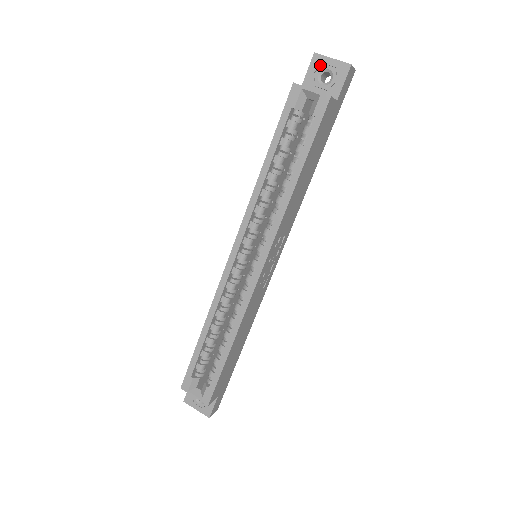
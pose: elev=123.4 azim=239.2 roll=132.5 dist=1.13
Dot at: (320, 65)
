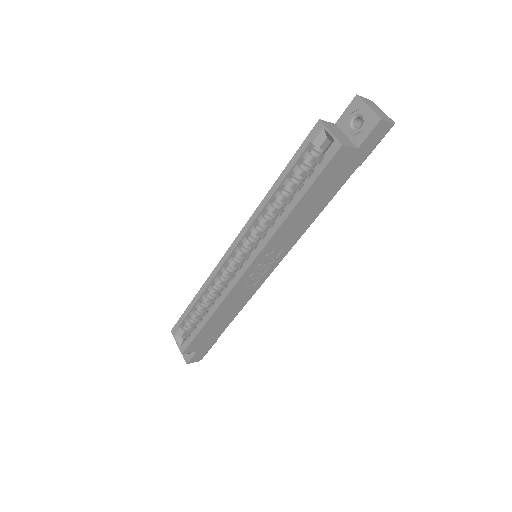
Dot at: (357, 109)
